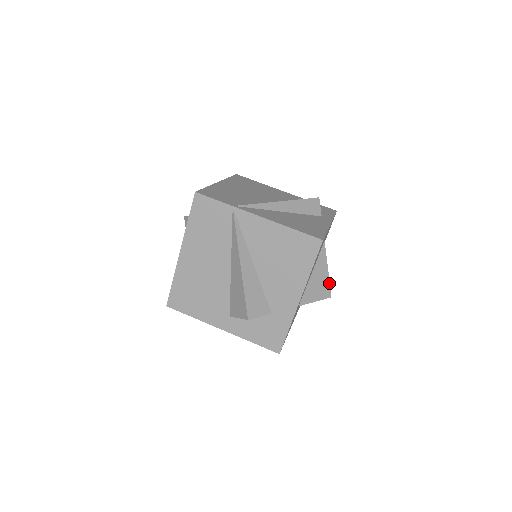
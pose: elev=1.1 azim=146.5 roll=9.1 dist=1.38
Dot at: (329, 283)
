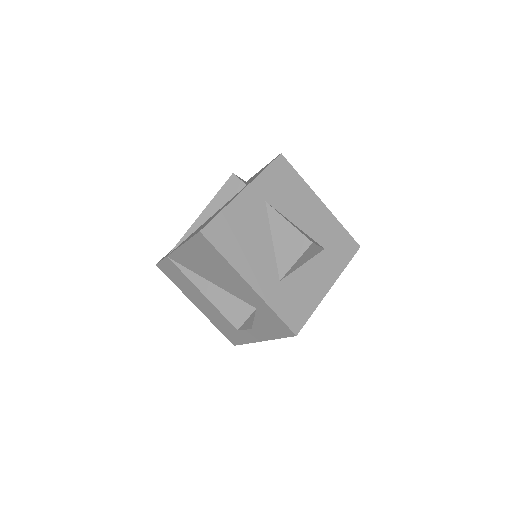
Dot at: (300, 232)
